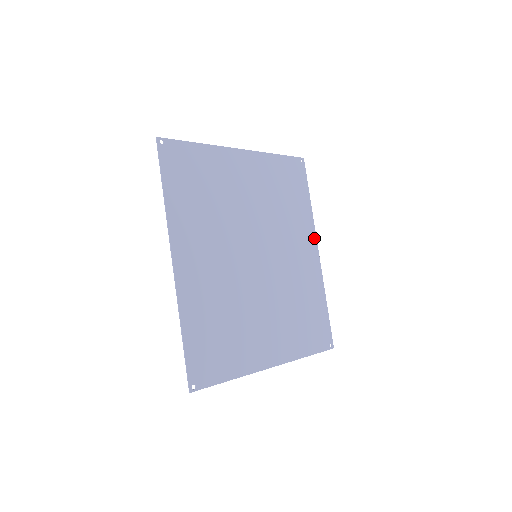
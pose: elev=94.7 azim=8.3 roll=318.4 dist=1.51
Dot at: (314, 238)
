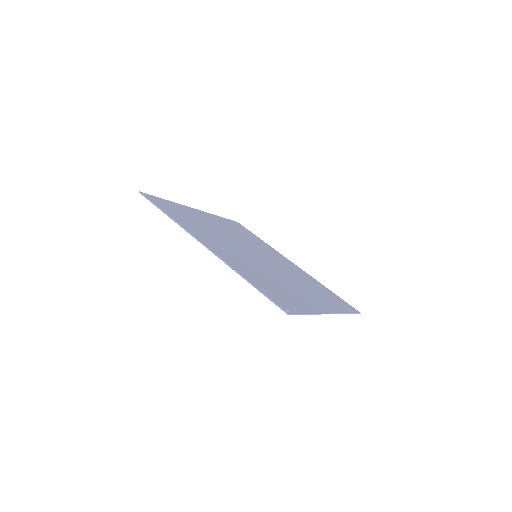
Dot at: (284, 257)
